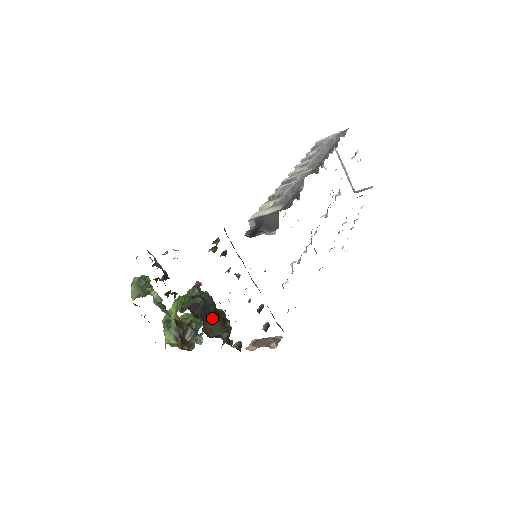
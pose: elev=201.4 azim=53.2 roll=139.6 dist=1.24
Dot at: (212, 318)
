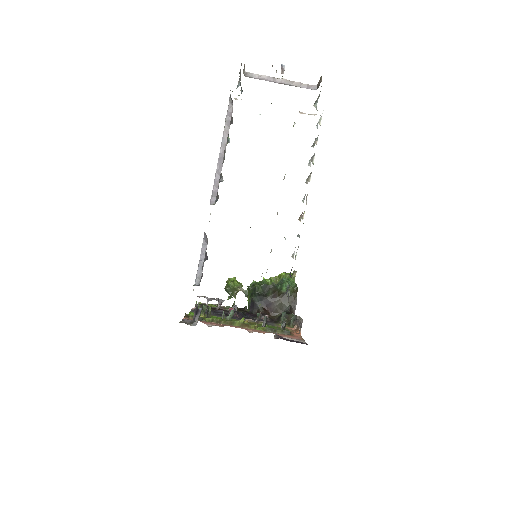
Dot at: (272, 302)
